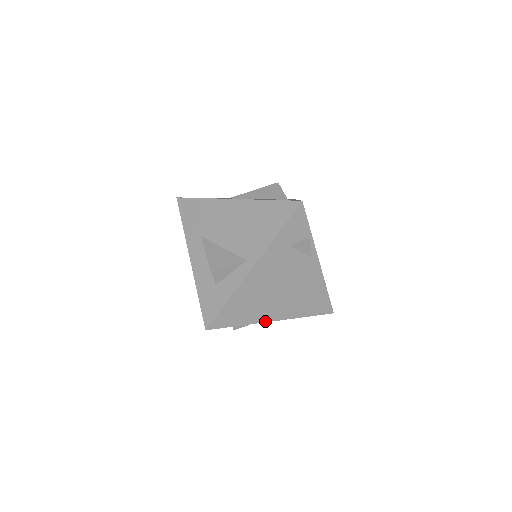
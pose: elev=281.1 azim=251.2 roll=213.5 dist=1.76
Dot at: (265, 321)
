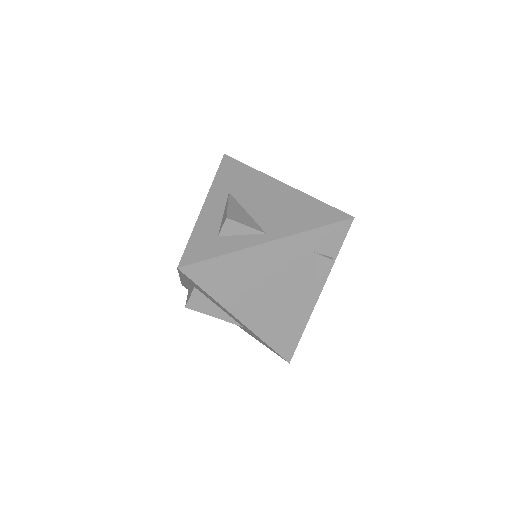
Dot at: (232, 312)
